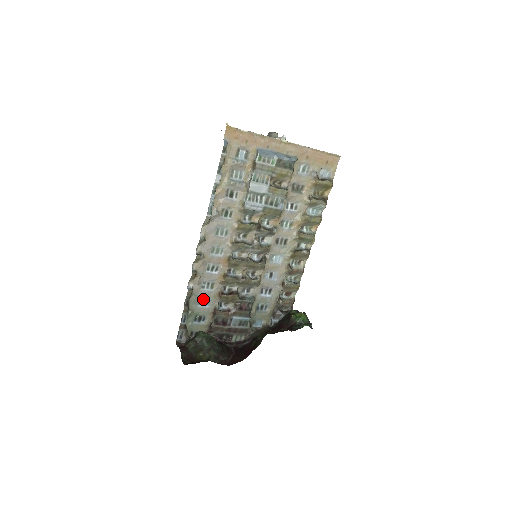
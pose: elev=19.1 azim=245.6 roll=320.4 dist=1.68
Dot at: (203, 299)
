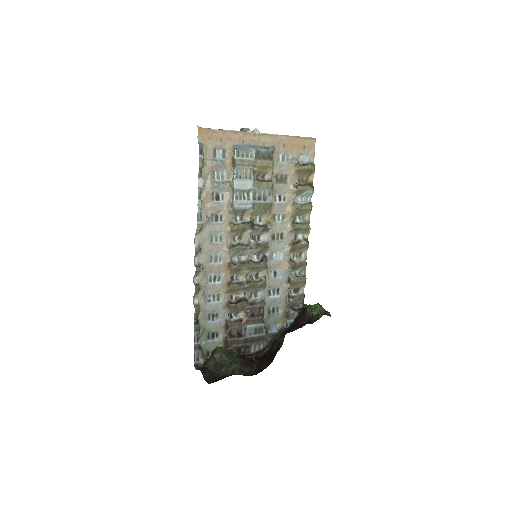
Dot at: (212, 314)
